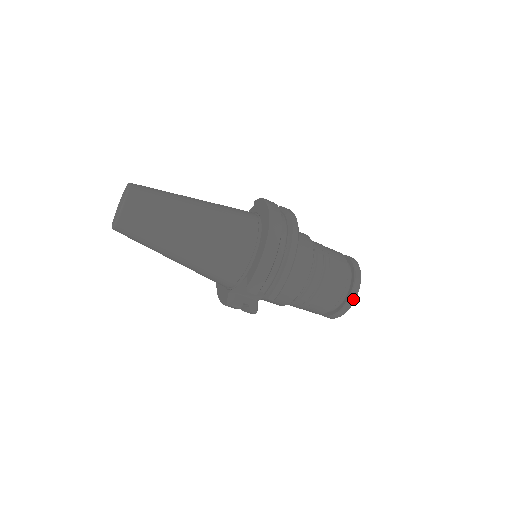
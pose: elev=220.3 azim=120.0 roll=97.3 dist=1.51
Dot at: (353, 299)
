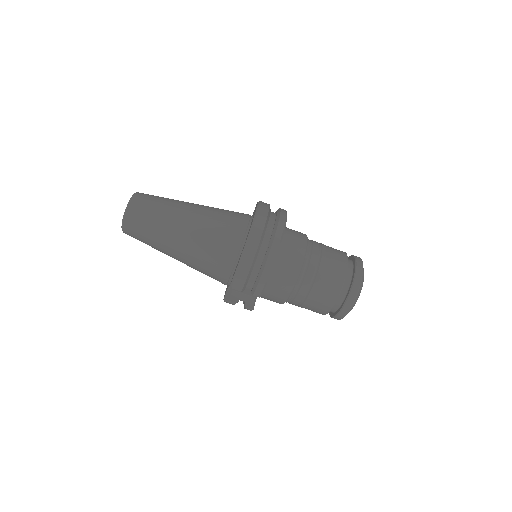
Dot at: (352, 300)
